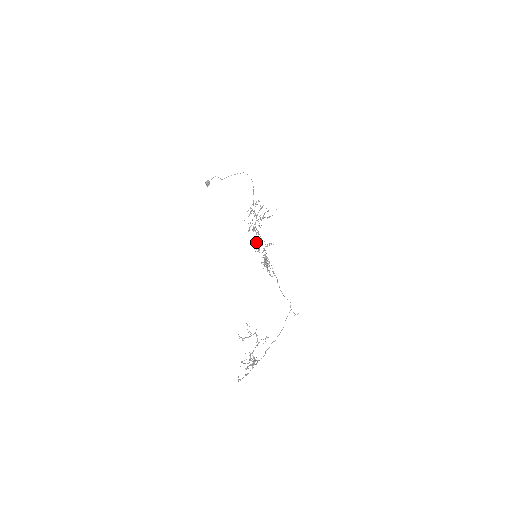
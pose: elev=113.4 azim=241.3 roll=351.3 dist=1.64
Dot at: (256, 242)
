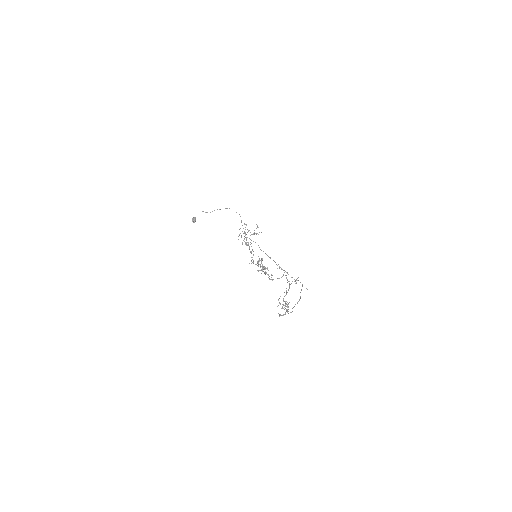
Dot at: (251, 251)
